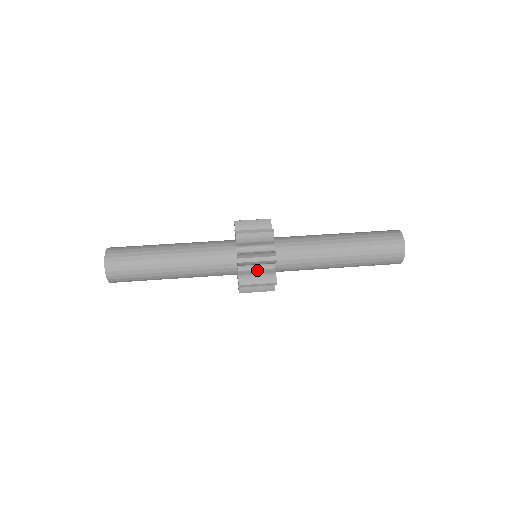
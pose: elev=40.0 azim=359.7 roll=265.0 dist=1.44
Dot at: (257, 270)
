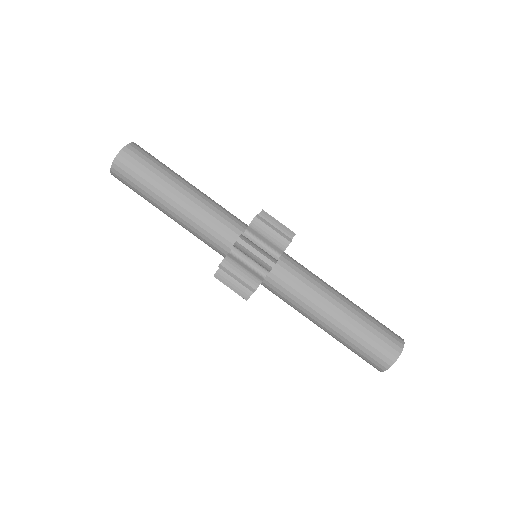
Dot at: occluded
